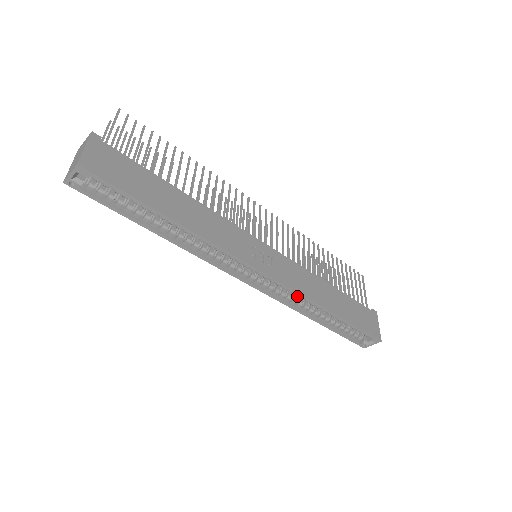
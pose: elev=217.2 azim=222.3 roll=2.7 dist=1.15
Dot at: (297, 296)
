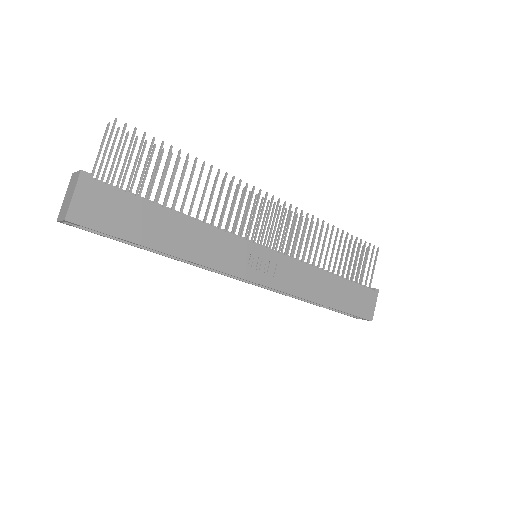
Dot at: occluded
